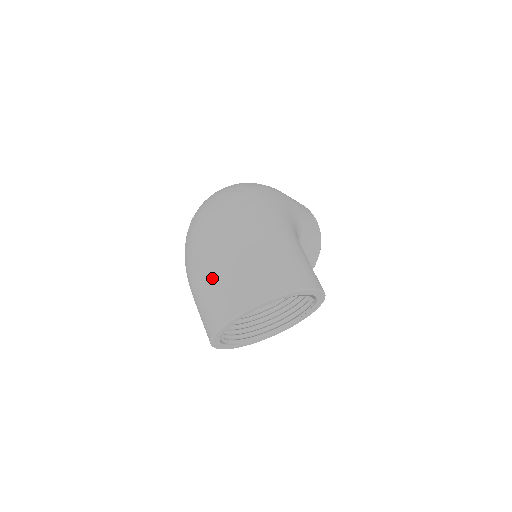
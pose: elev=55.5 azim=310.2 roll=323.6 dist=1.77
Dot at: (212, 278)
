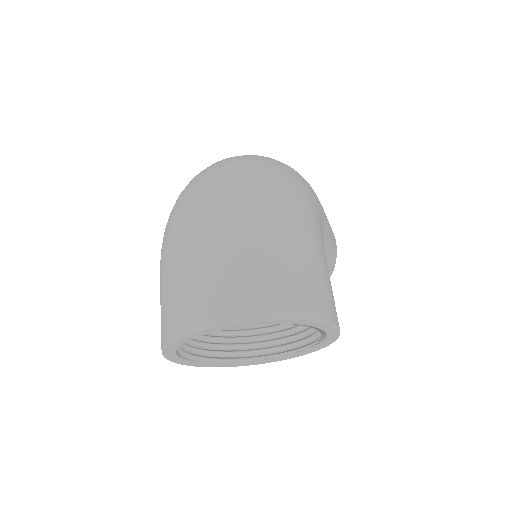
Dot at: (202, 258)
